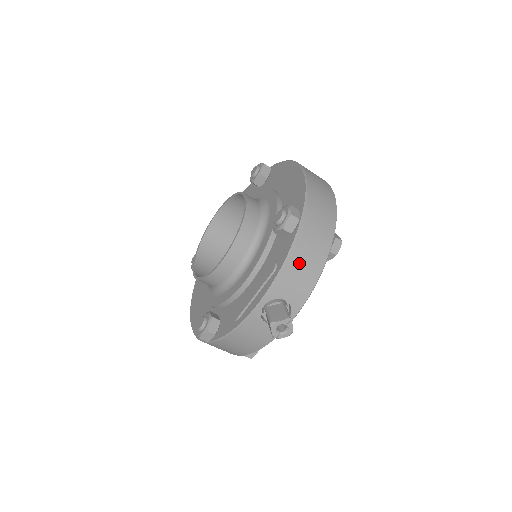
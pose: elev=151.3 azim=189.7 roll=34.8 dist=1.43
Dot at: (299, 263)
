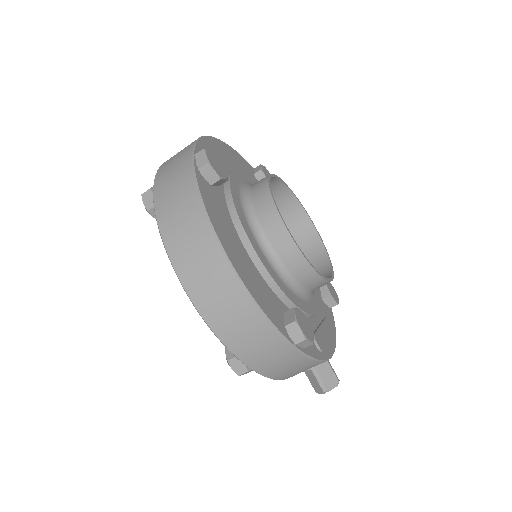
Dot at: (289, 374)
